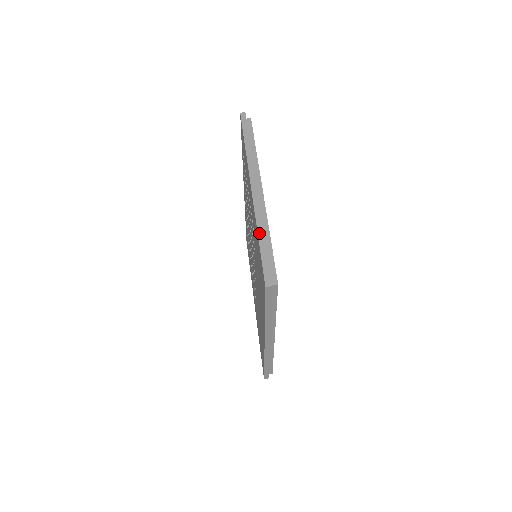
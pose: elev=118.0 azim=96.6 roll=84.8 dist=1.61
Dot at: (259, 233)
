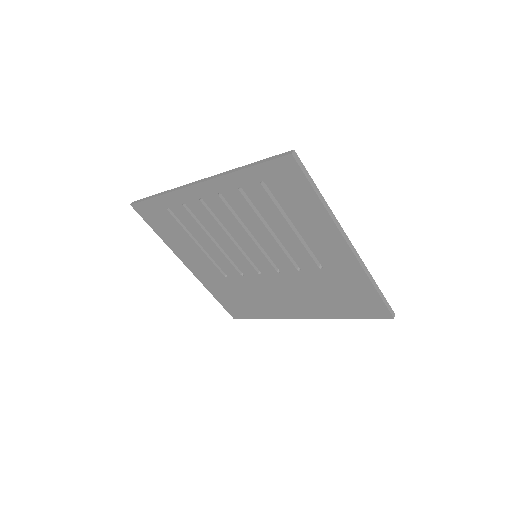
Dot at: (374, 284)
